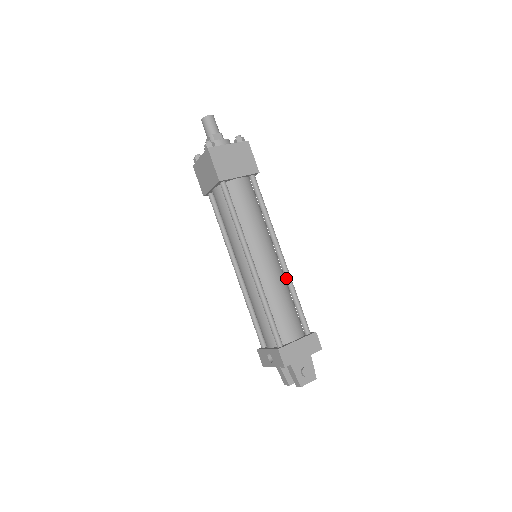
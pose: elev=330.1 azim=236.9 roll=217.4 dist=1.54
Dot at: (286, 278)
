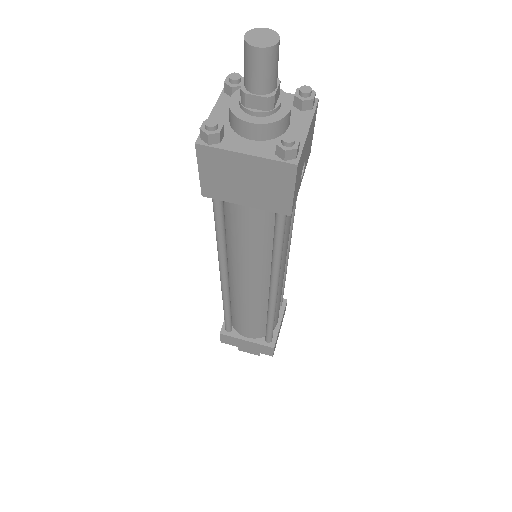
Dot at: (268, 306)
